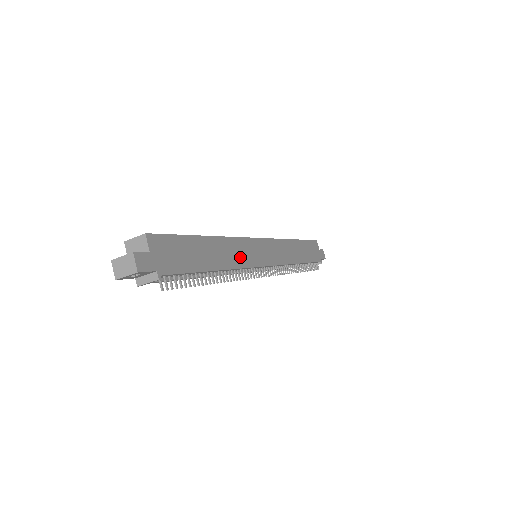
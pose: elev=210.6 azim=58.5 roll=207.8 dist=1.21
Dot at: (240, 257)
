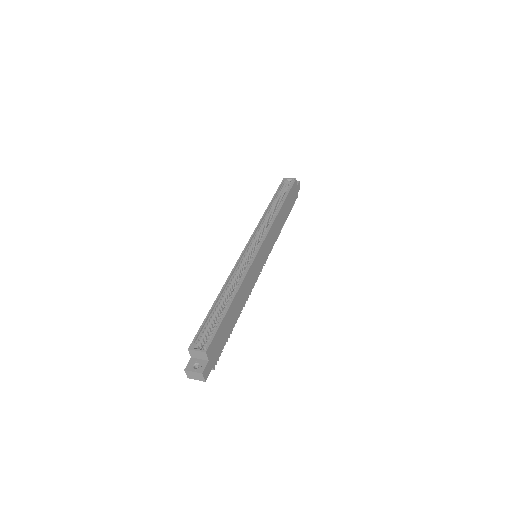
Dot at: (250, 284)
